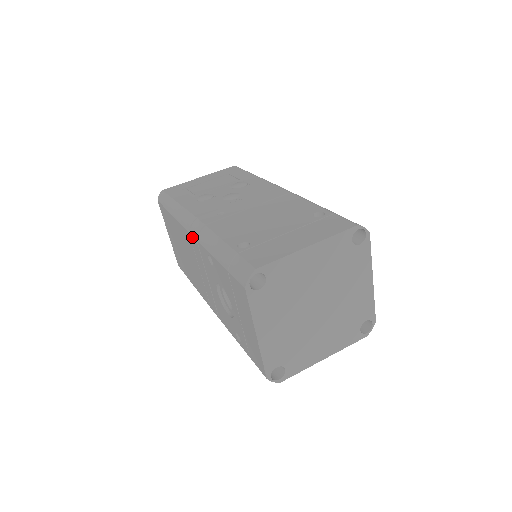
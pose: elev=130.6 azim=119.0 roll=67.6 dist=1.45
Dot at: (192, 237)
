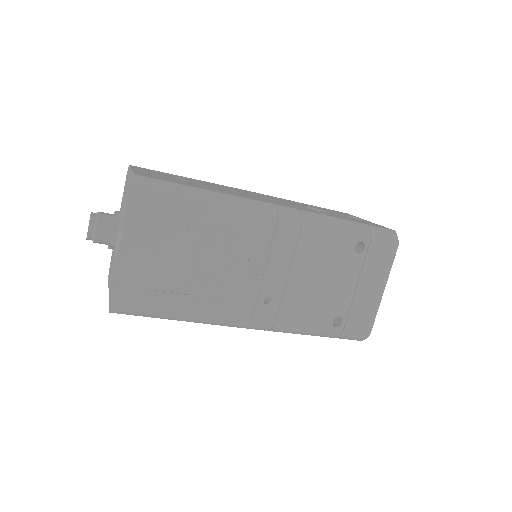
Dot at: occluded
